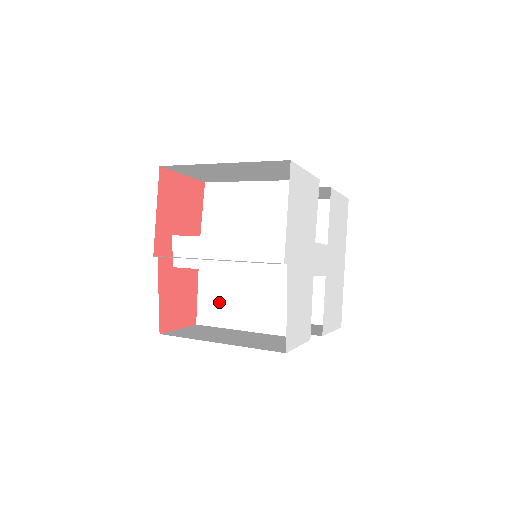
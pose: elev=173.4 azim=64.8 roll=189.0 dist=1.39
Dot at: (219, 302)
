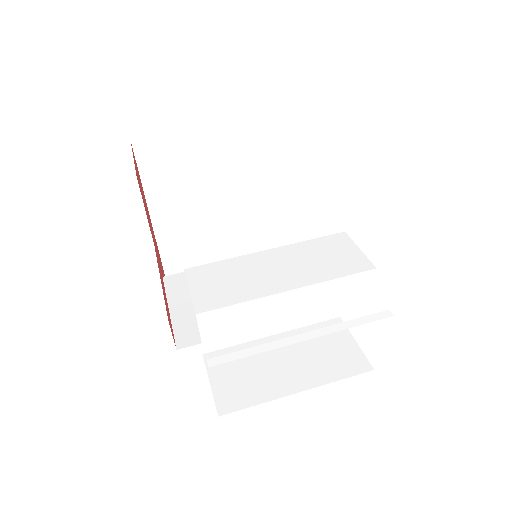
Dot at: occluded
